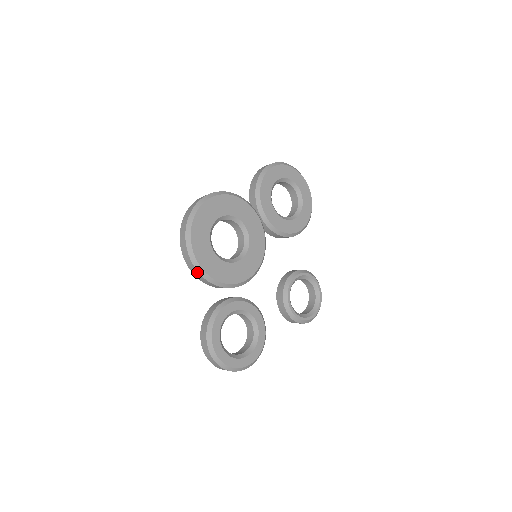
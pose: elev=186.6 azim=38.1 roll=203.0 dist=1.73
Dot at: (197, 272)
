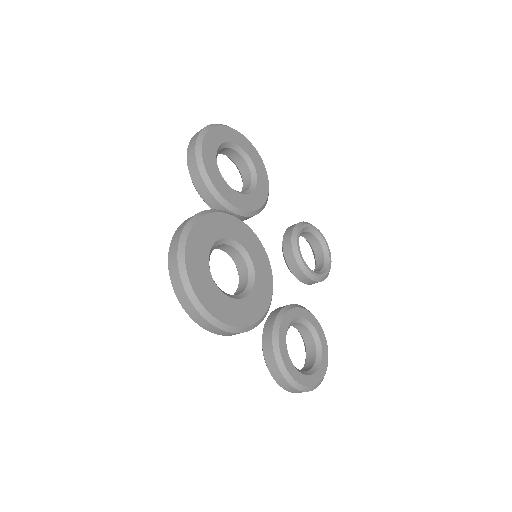
Dot at: occluded
